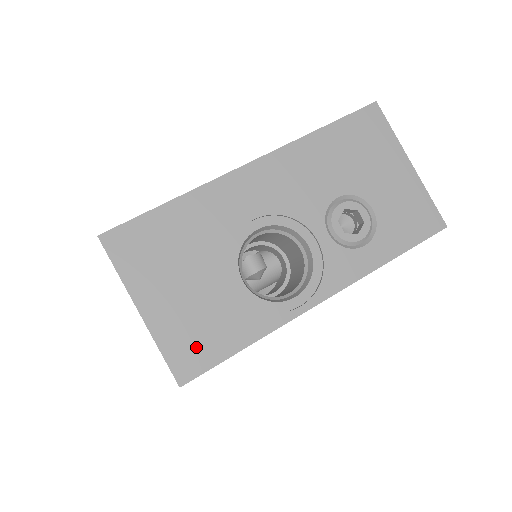
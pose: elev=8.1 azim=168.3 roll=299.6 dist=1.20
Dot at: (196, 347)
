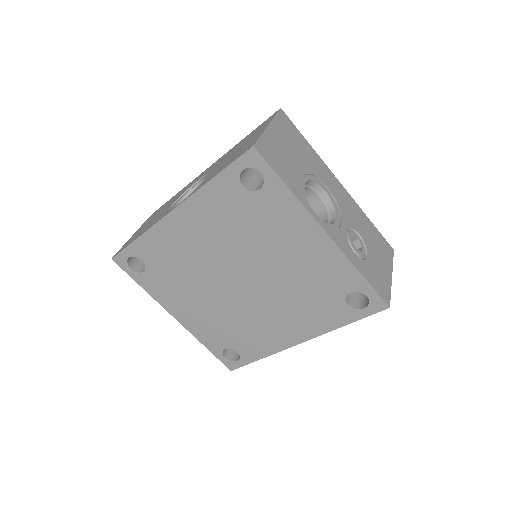
Dot at: (272, 156)
